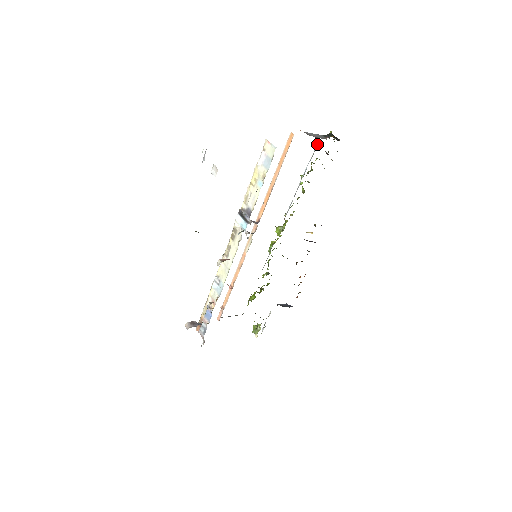
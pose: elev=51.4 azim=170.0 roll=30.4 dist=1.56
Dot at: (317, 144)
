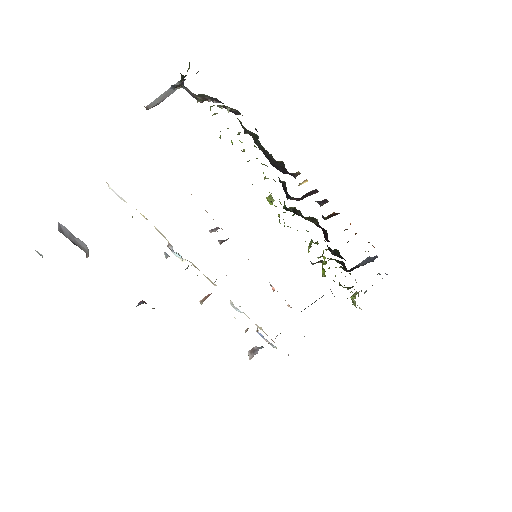
Dot at: occluded
